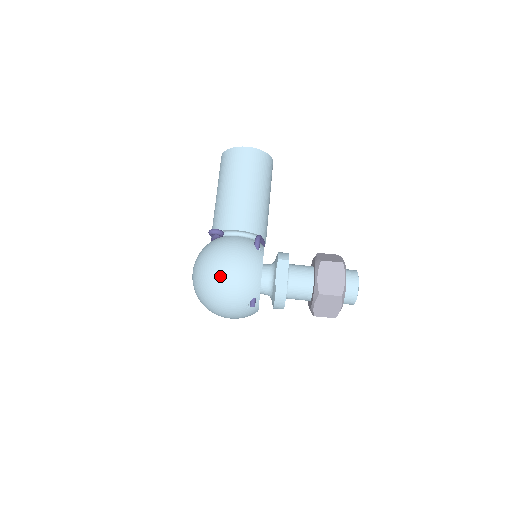
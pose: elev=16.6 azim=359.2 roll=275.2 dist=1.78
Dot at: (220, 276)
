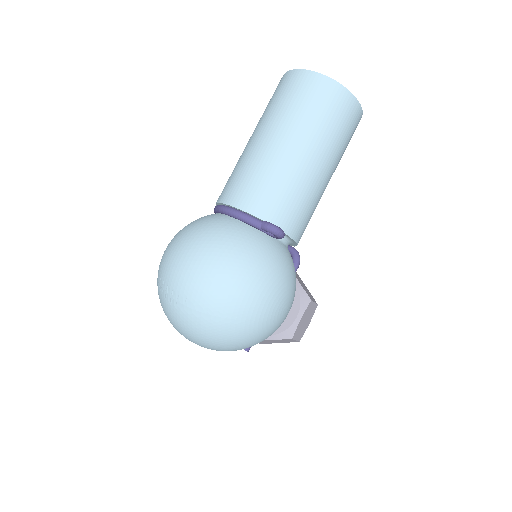
Dot at: (267, 323)
